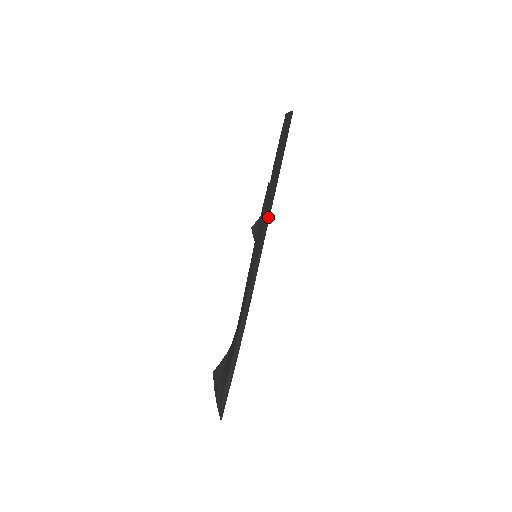
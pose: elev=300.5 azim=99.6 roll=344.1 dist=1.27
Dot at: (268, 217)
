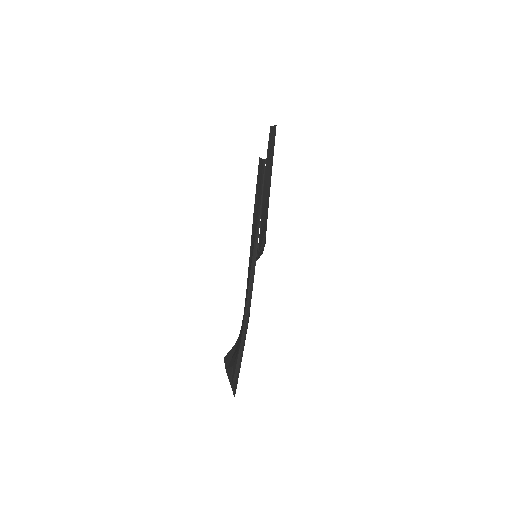
Dot at: (262, 190)
